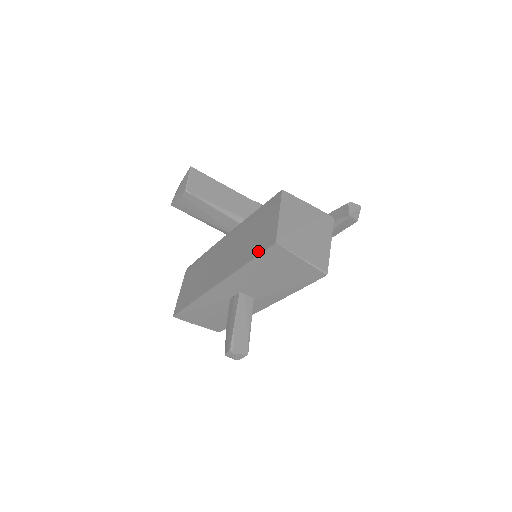
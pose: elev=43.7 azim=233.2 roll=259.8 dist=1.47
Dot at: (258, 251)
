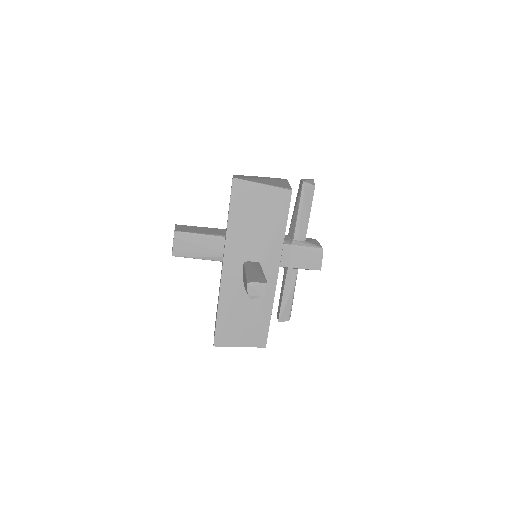
Dot at: occluded
